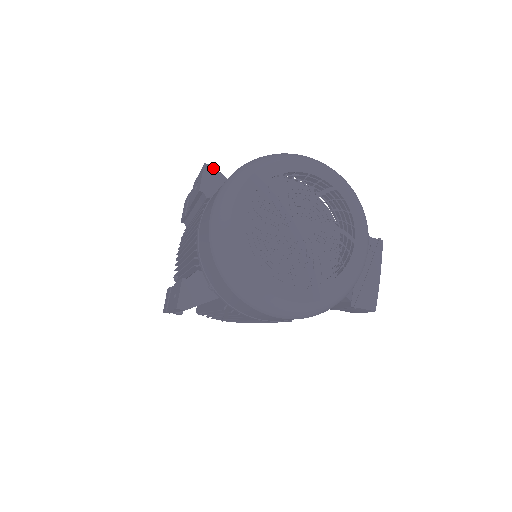
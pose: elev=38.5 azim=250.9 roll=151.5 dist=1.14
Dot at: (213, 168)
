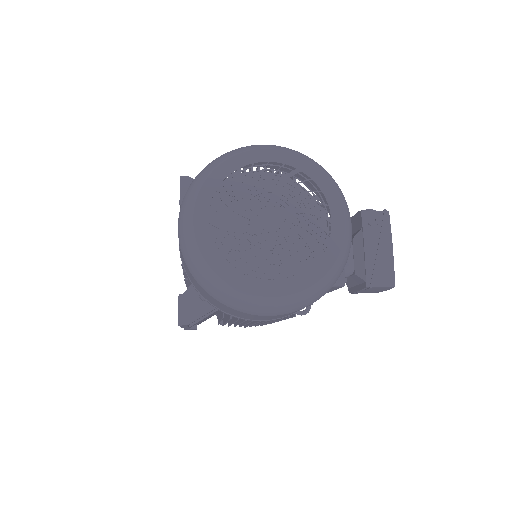
Dot at: (189, 179)
